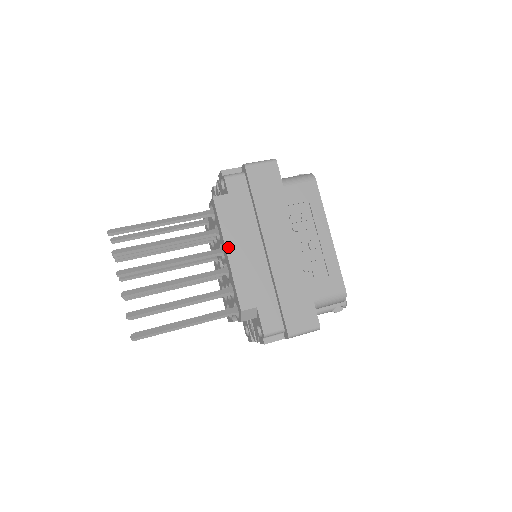
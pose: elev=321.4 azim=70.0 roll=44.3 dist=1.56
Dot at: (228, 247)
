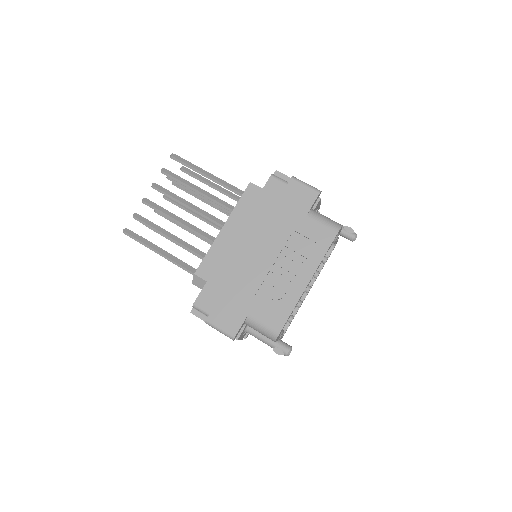
Dot at: (227, 224)
